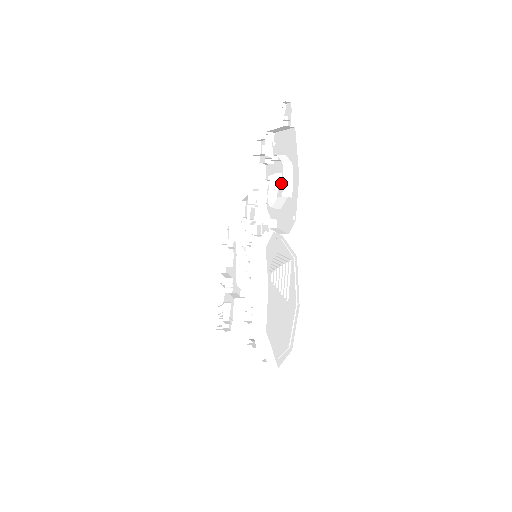
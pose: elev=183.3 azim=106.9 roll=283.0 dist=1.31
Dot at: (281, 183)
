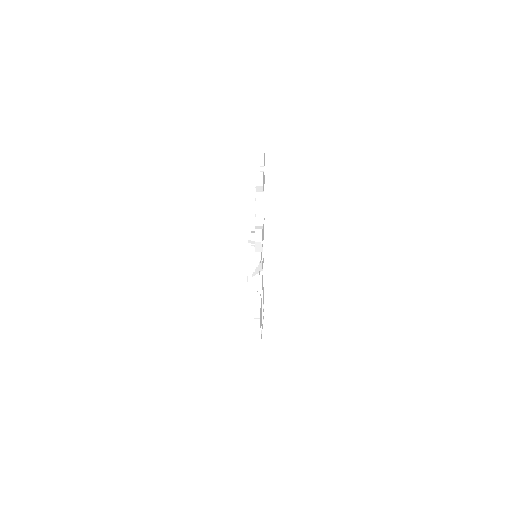
Dot at: occluded
